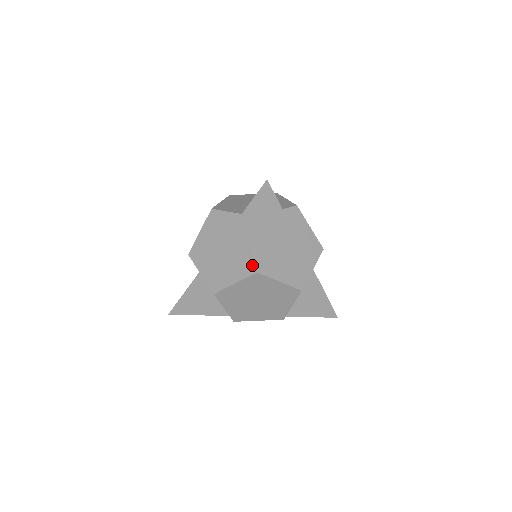
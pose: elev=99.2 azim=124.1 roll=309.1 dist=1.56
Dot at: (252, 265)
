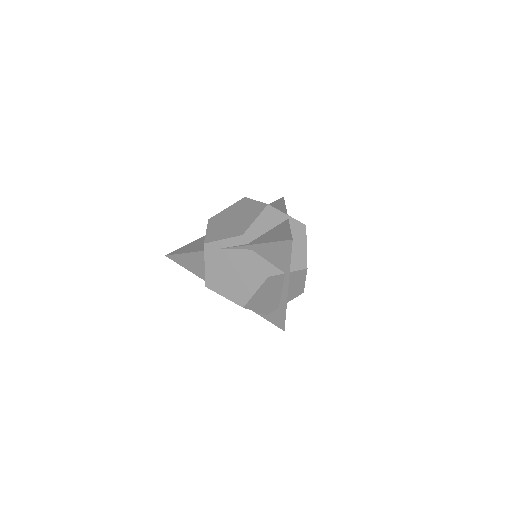
Dot at: occluded
